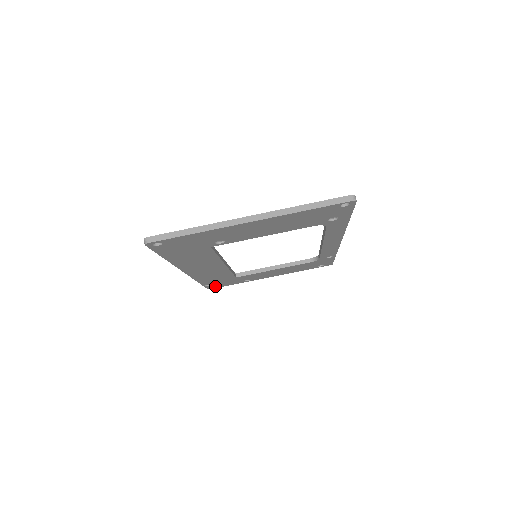
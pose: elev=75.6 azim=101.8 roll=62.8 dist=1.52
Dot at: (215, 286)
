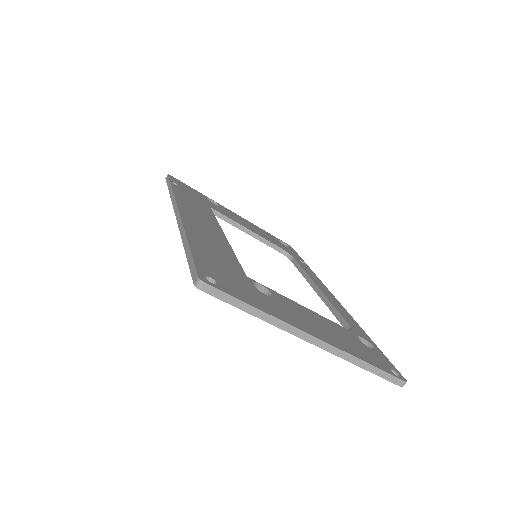
Dot at: occluded
